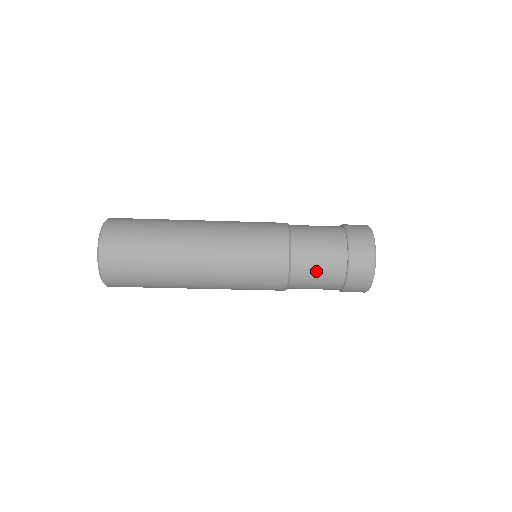
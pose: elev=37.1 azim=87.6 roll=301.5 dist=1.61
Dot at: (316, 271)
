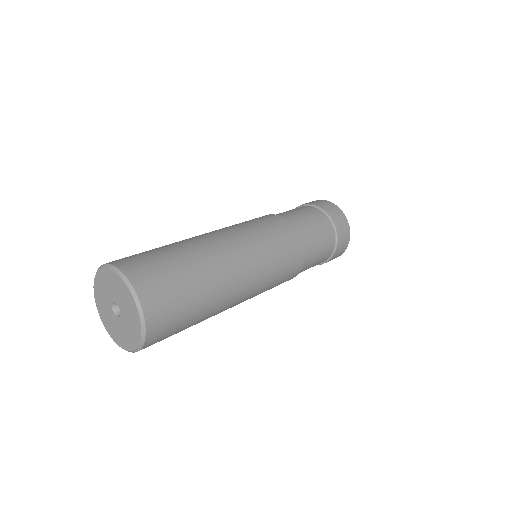
Dot at: (314, 263)
